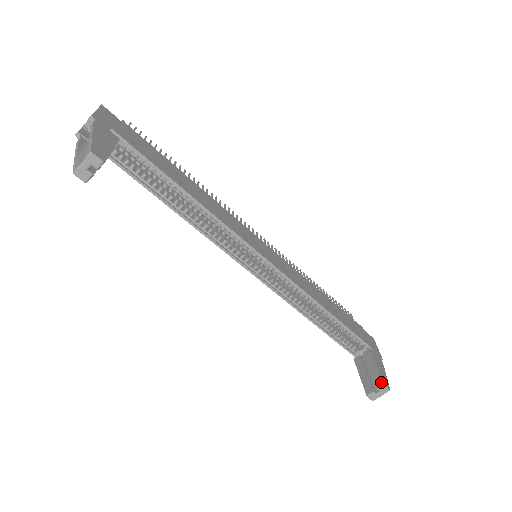
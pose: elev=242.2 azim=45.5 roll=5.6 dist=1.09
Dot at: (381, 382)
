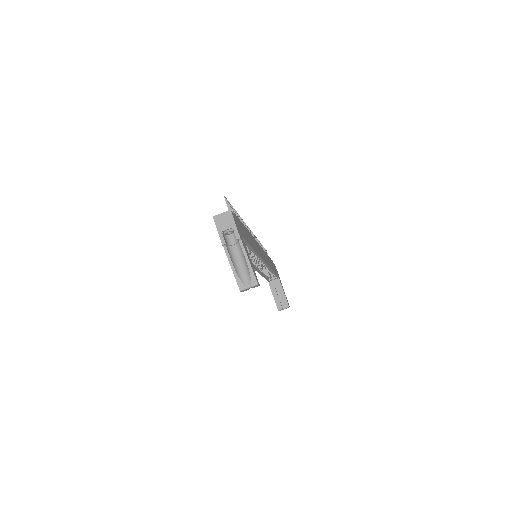
Dot at: (288, 305)
